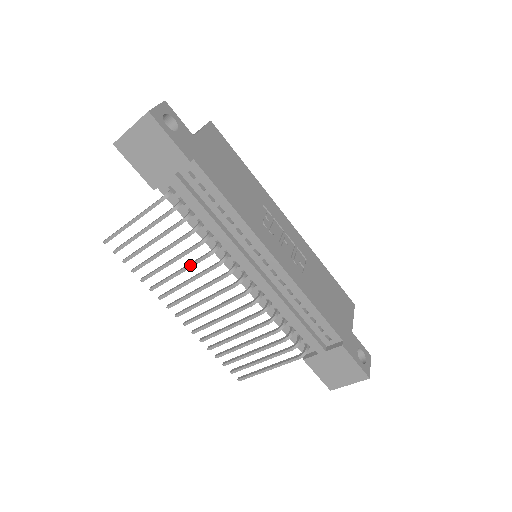
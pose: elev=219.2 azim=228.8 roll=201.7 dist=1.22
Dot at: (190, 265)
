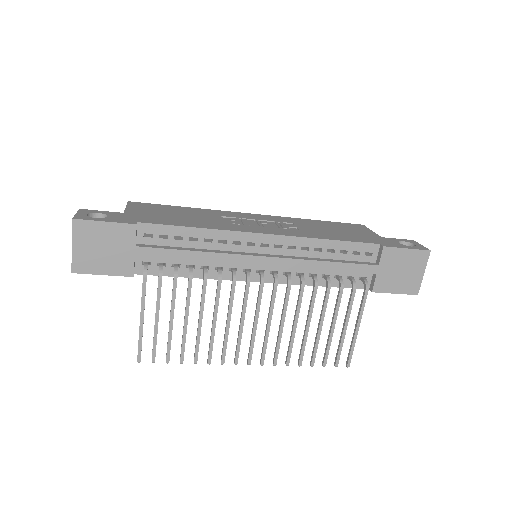
Dot at: (215, 306)
